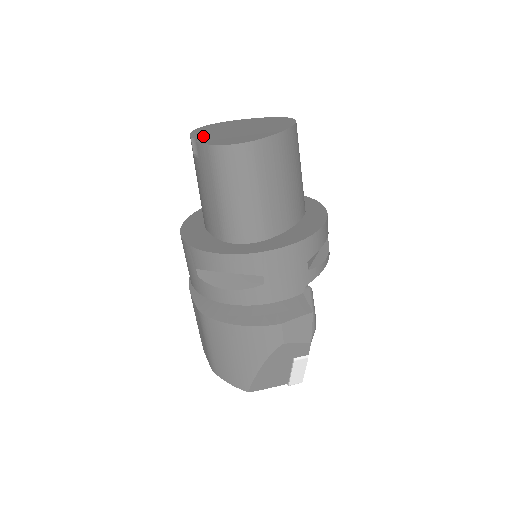
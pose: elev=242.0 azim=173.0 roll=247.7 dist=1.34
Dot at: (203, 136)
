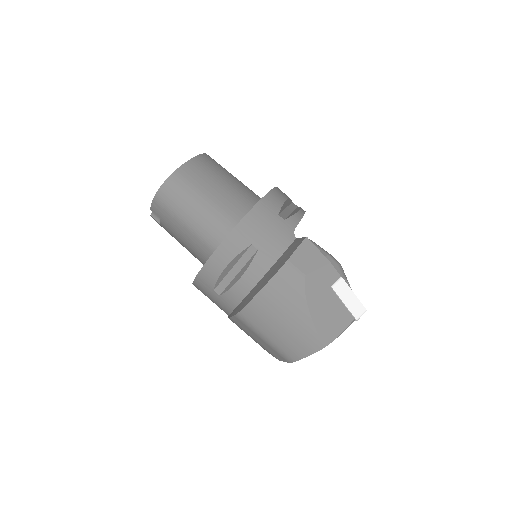
Dot at: occluded
